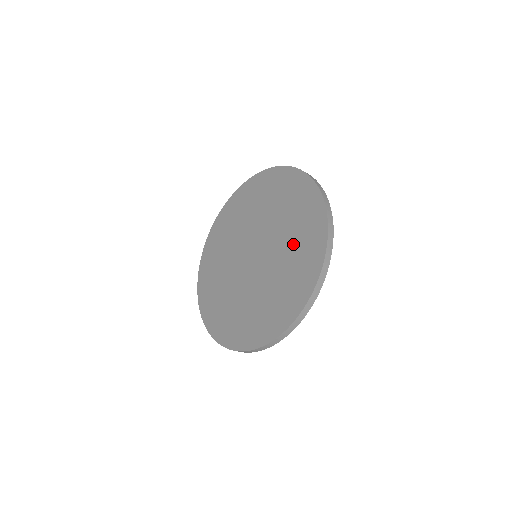
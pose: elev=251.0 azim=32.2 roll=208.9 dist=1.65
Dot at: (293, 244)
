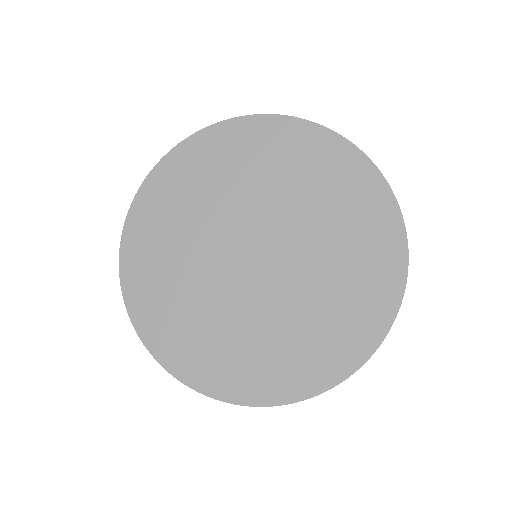
Dot at: (326, 206)
